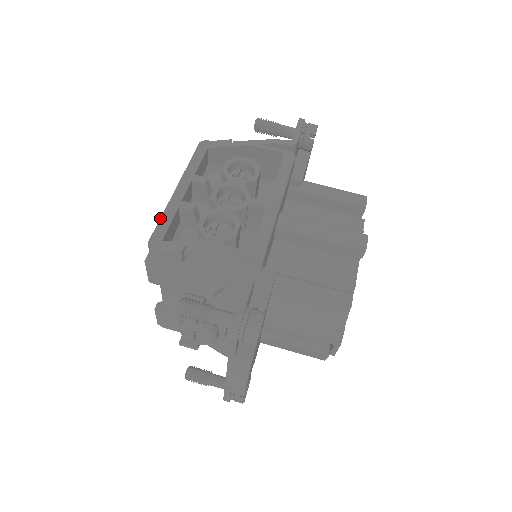
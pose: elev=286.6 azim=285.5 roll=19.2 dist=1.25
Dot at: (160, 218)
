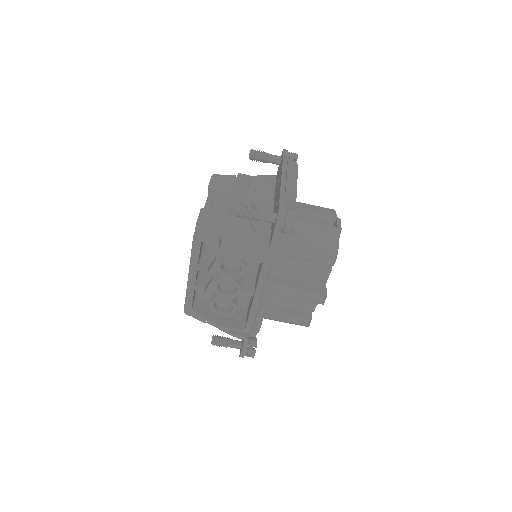
Dot at: (185, 298)
